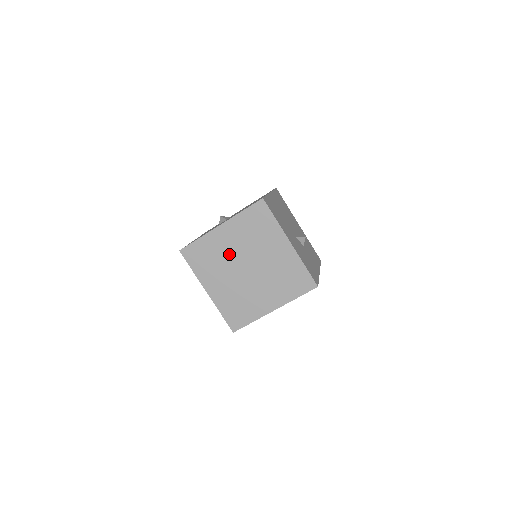
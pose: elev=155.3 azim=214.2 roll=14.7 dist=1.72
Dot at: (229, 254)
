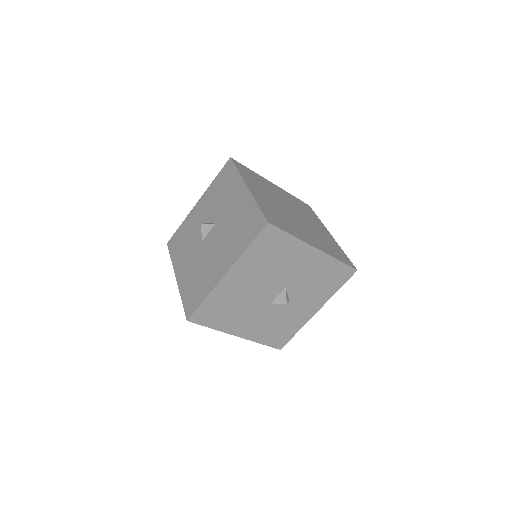
Dot at: (277, 195)
